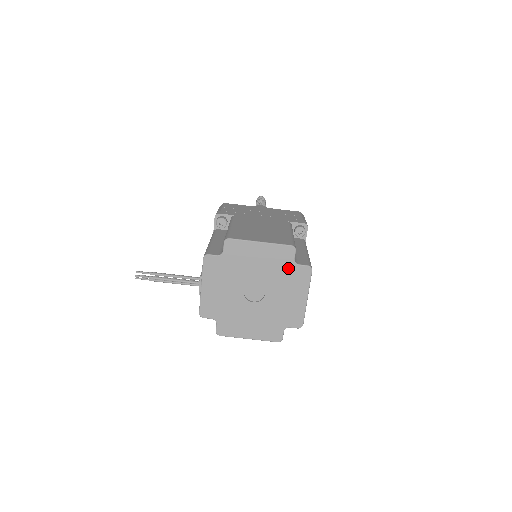
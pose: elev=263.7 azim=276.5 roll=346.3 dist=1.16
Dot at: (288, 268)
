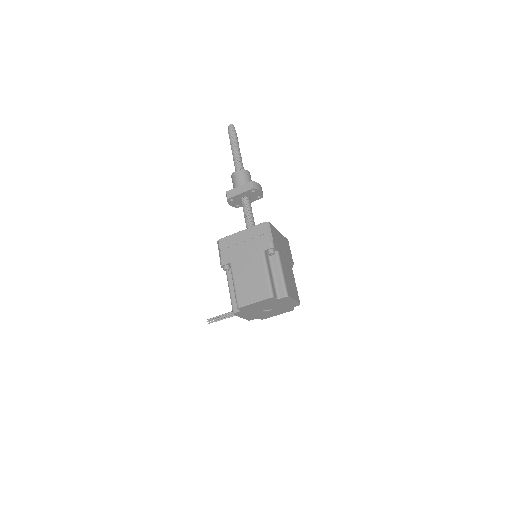
Dot at: (276, 301)
